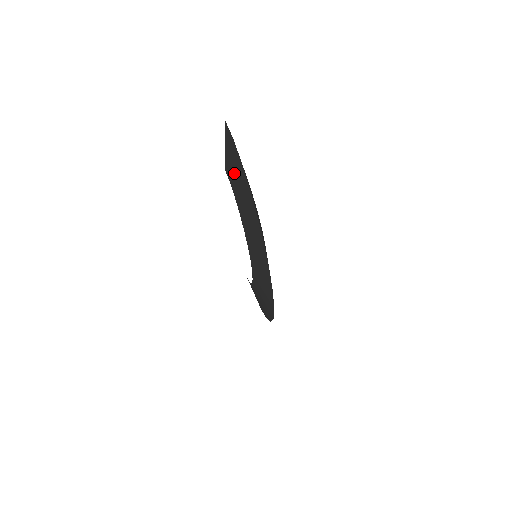
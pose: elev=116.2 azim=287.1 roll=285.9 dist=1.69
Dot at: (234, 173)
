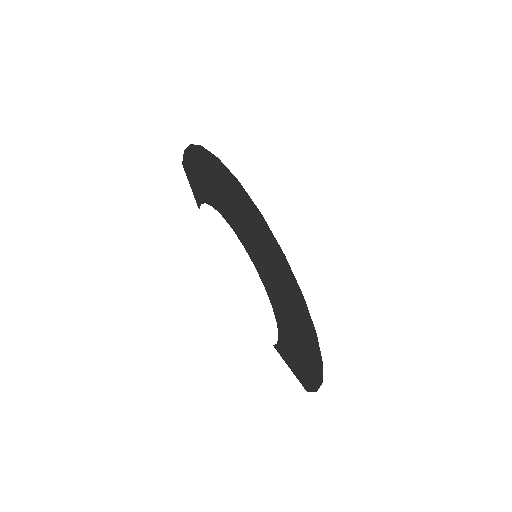
Dot at: (195, 179)
